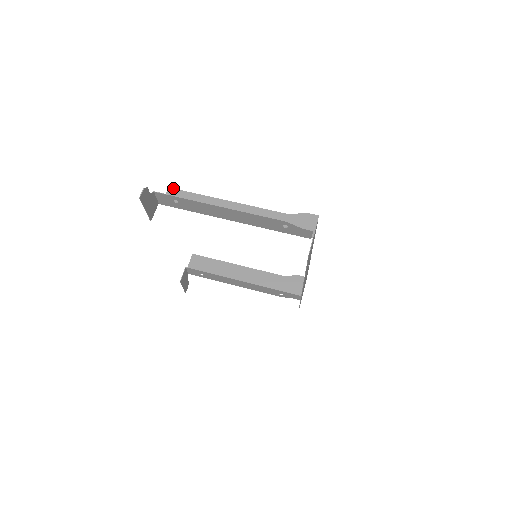
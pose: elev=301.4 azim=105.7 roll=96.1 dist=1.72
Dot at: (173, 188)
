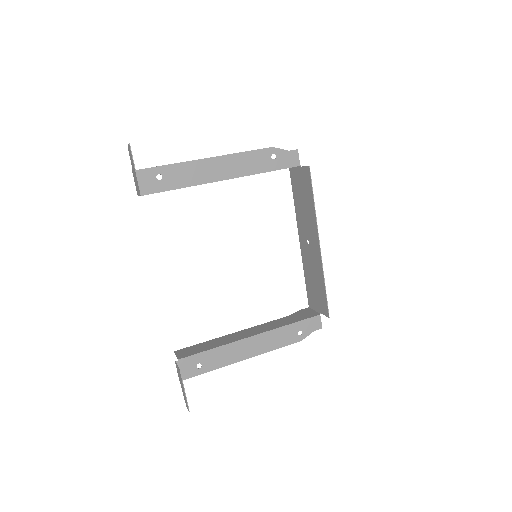
Dot at: occluded
